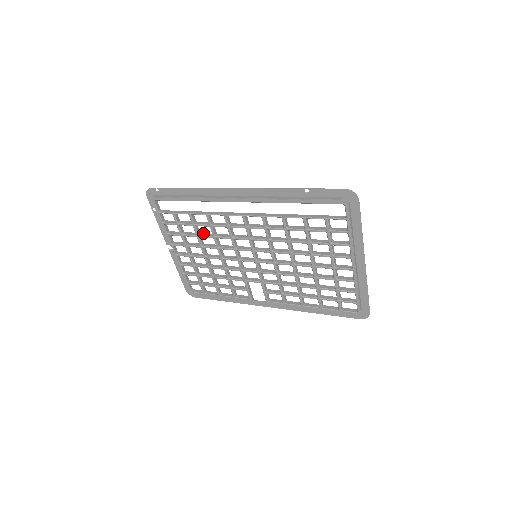
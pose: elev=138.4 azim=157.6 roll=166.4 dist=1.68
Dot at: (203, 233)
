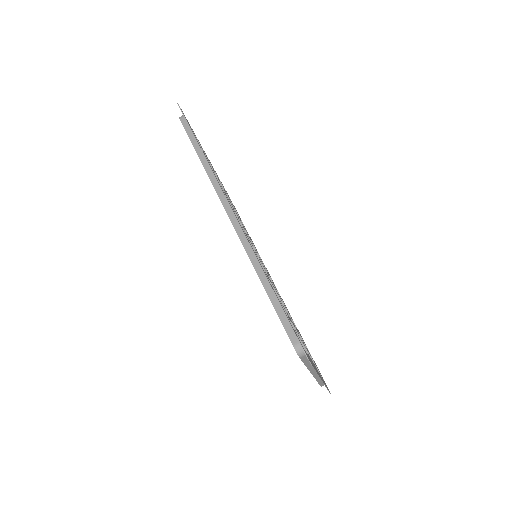
Dot at: occluded
